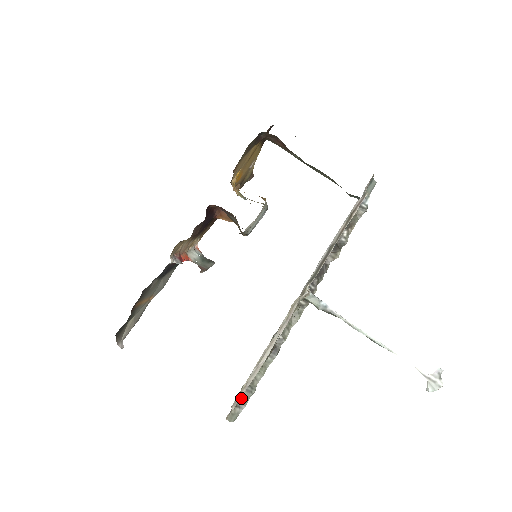
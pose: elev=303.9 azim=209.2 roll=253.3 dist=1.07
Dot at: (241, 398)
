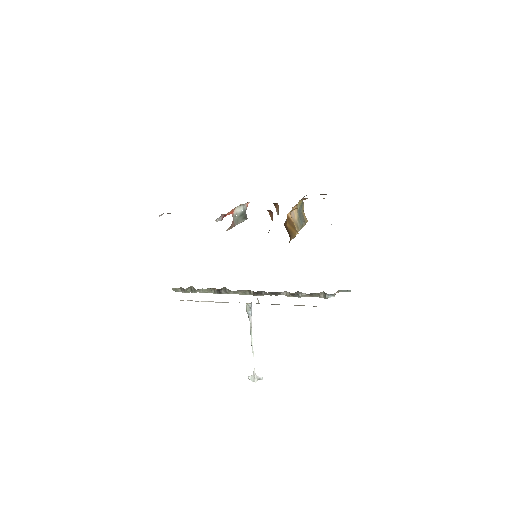
Dot at: (186, 289)
